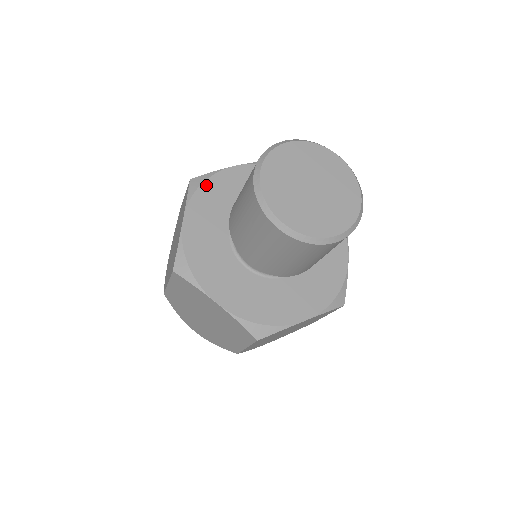
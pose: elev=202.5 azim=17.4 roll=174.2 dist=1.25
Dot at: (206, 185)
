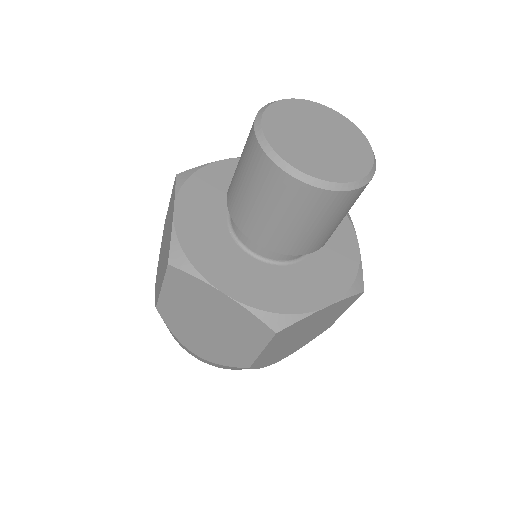
Dot at: (195, 177)
